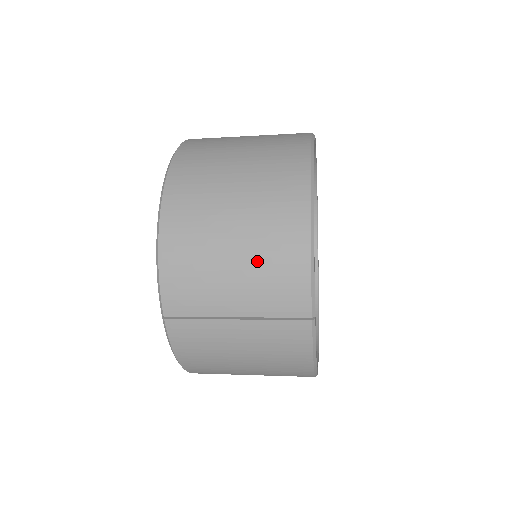
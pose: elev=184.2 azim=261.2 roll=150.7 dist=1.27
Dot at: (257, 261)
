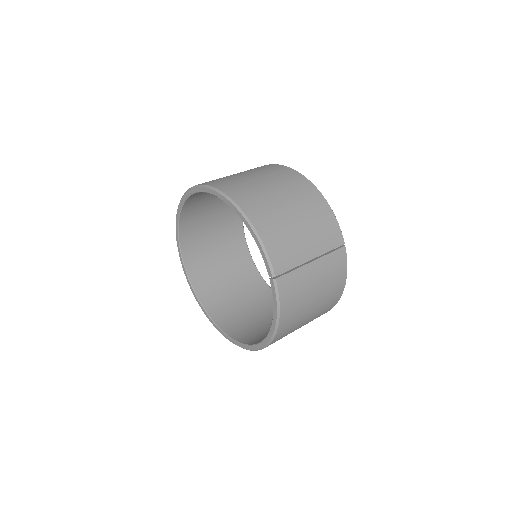
Dot at: (310, 220)
